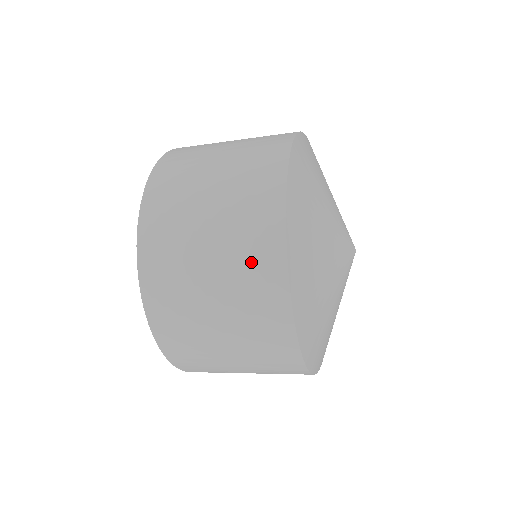
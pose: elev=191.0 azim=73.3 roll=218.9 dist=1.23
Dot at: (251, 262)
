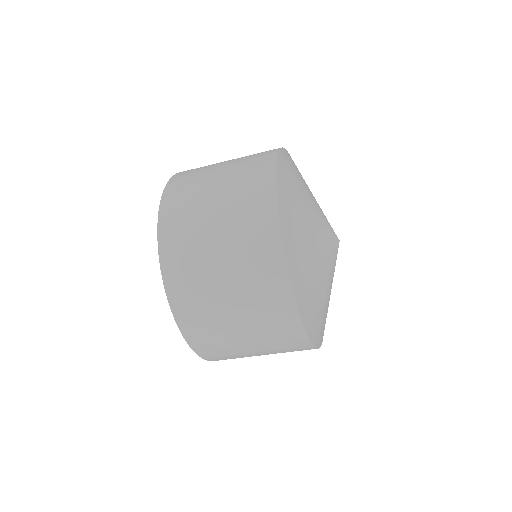
Dot at: (258, 271)
